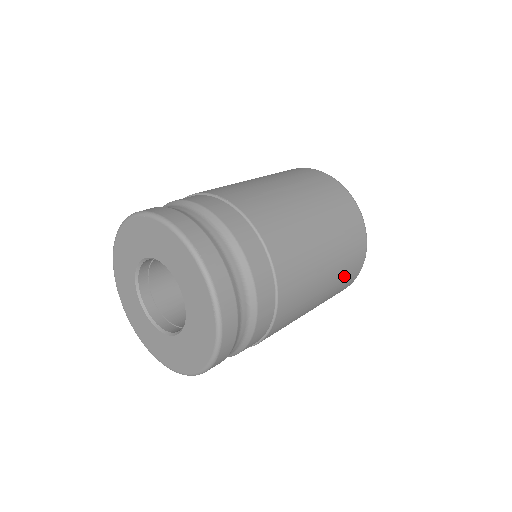
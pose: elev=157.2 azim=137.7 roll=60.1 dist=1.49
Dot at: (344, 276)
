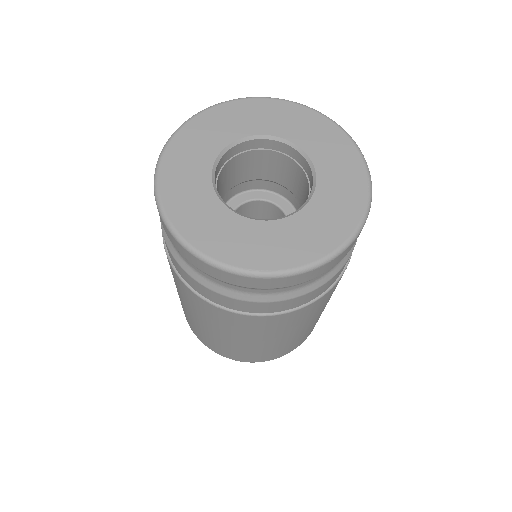
Dot at: occluded
